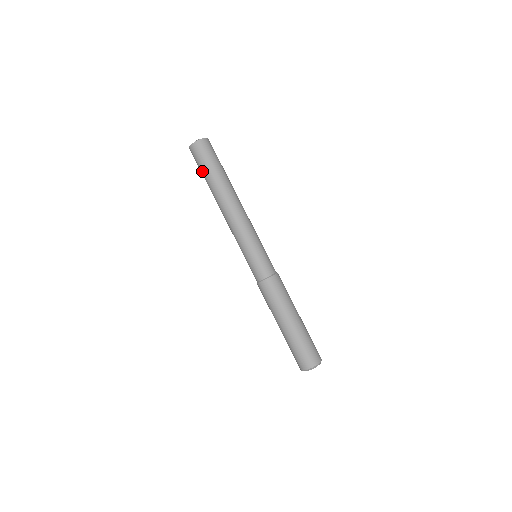
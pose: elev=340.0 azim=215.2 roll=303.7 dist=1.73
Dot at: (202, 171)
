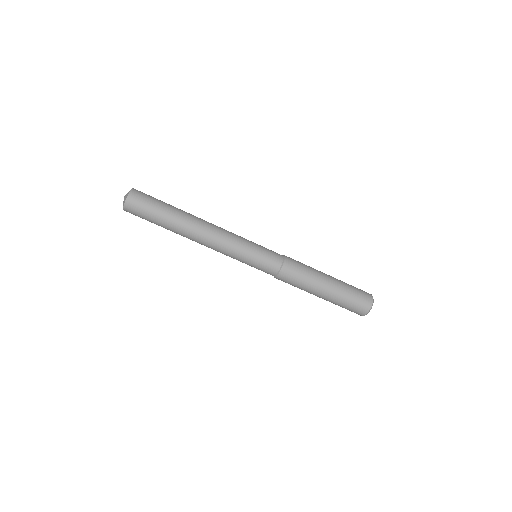
Dot at: (153, 219)
